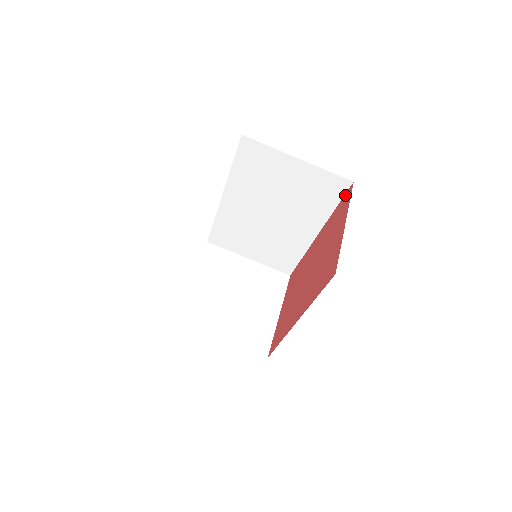
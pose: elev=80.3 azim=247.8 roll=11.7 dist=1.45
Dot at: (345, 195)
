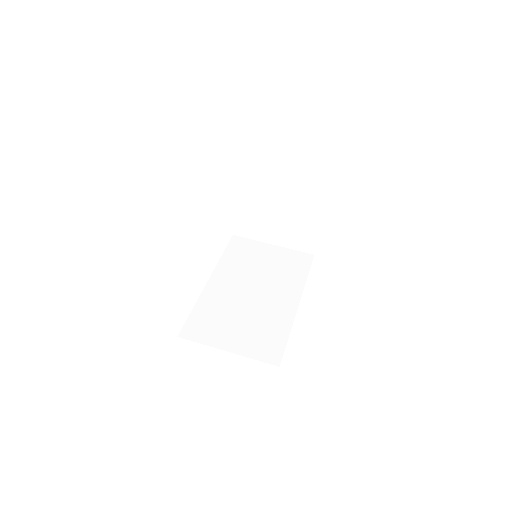
Dot at: occluded
